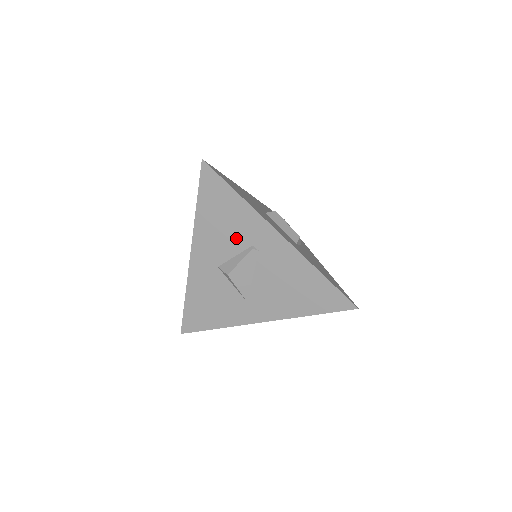
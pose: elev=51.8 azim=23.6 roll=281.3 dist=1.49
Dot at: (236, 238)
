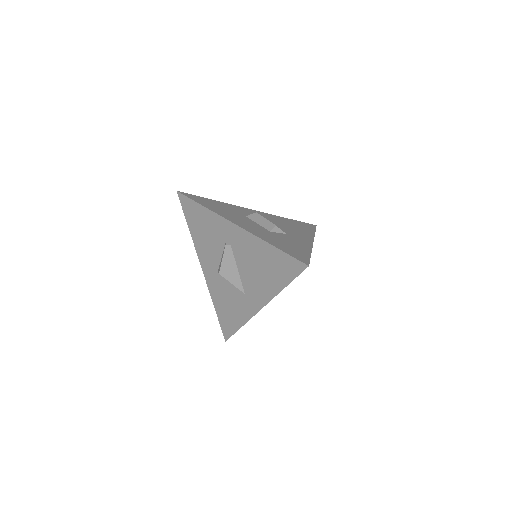
Dot at: (216, 241)
